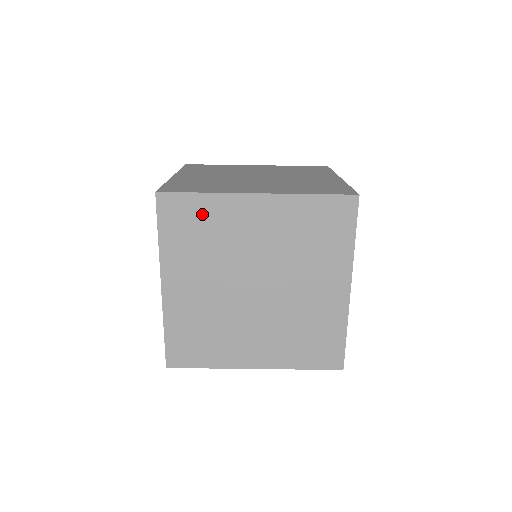
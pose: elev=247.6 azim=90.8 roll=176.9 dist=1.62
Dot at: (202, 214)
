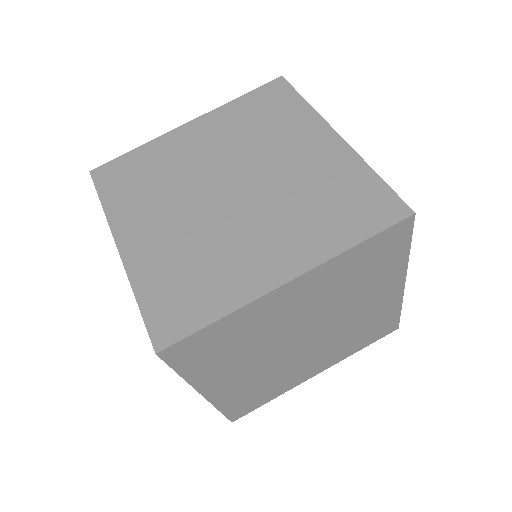
Dot at: (141, 163)
